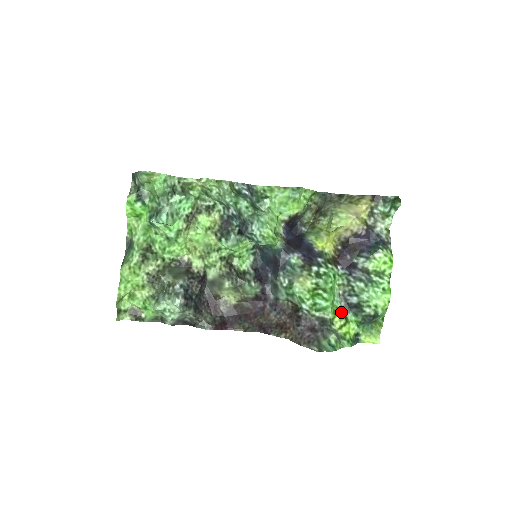
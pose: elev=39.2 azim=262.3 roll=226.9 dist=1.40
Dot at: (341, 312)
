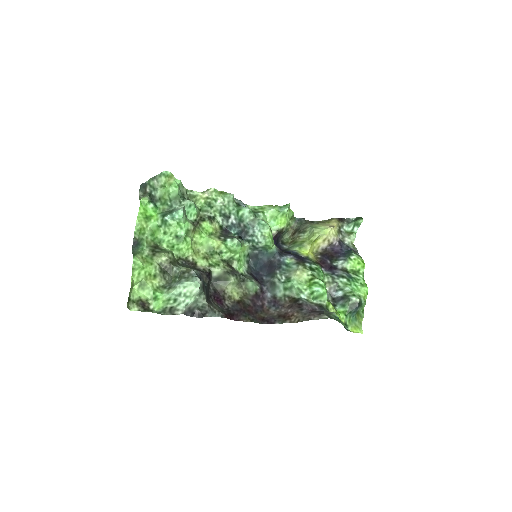
Dot at: (331, 304)
